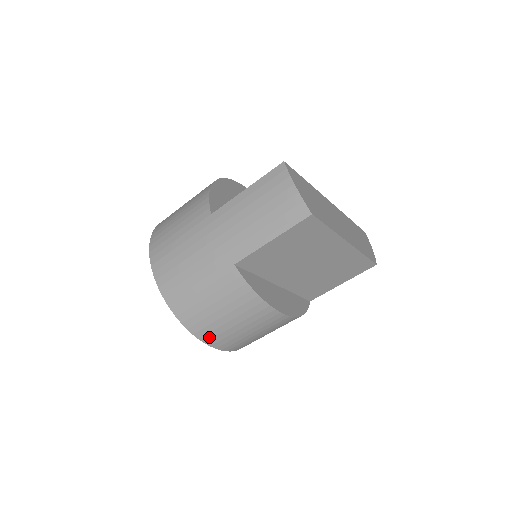
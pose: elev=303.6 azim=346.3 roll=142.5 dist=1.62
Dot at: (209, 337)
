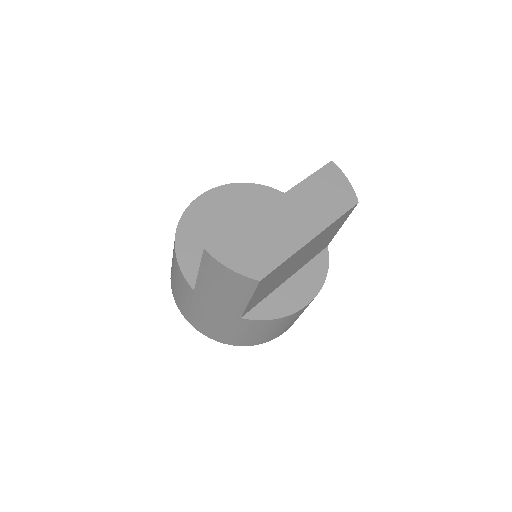
Dot at: (270, 339)
